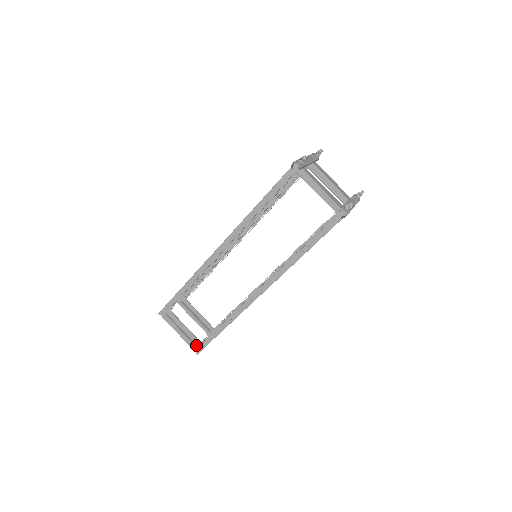
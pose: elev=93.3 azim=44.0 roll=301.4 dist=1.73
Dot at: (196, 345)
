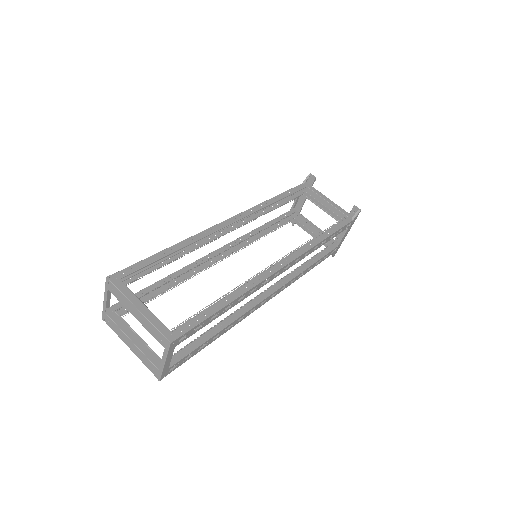
Dot at: (159, 342)
